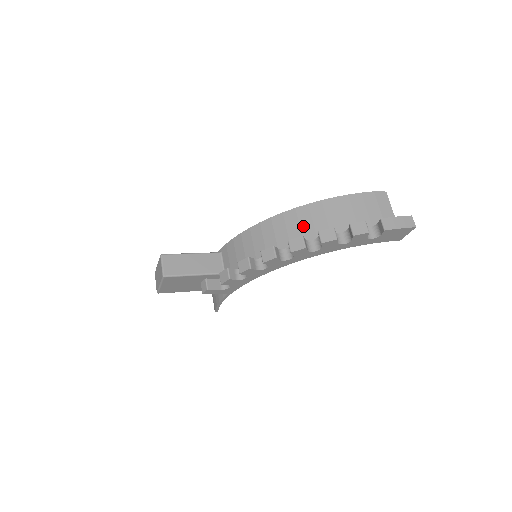
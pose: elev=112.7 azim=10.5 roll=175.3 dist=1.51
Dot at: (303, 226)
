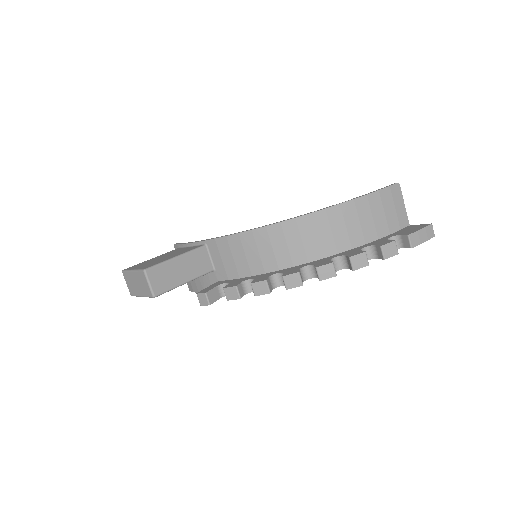
Dot at: (321, 236)
